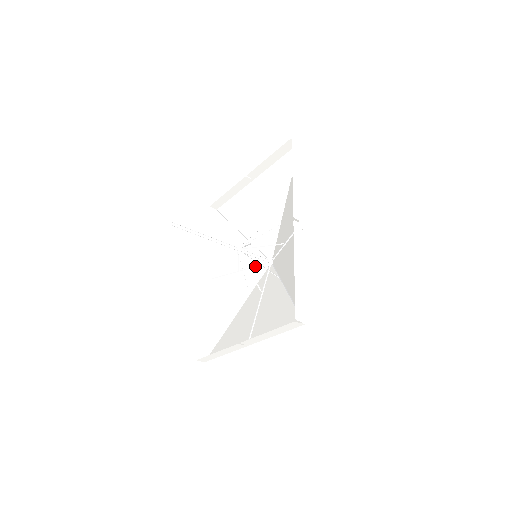
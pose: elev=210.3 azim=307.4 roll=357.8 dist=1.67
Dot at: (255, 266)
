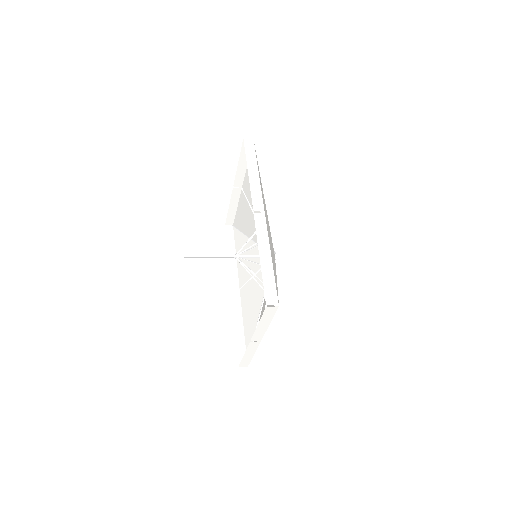
Dot at: occluded
